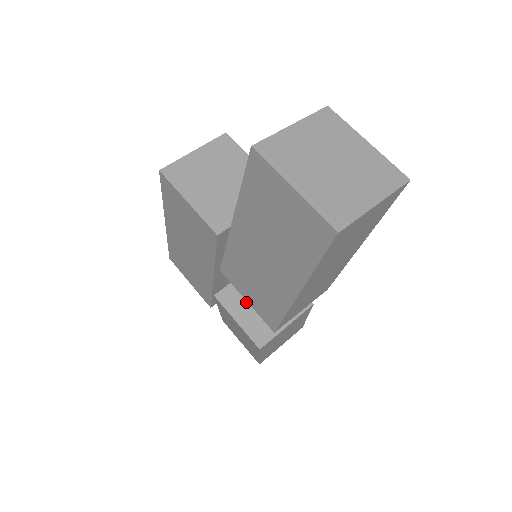
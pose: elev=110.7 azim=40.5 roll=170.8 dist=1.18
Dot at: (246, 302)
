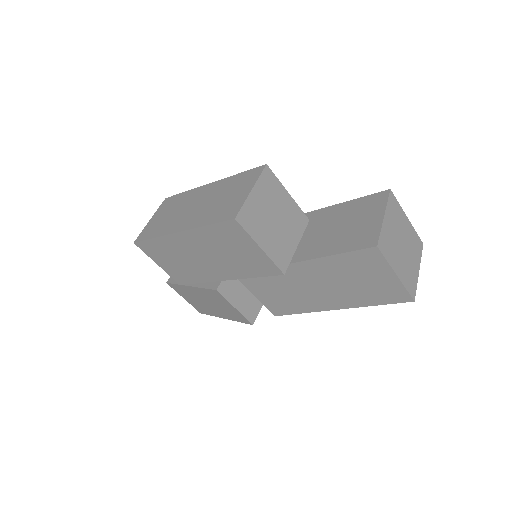
Dot at: (238, 289)
